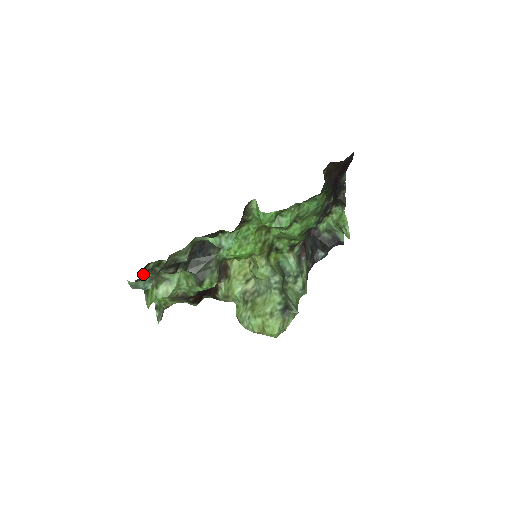
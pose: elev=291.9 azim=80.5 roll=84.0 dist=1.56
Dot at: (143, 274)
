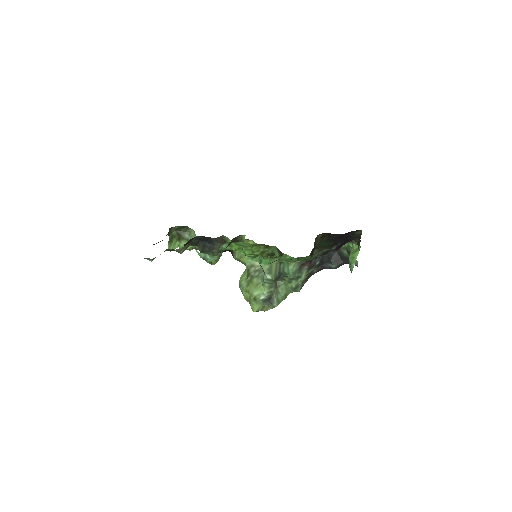
Dot at: (169, 231)
